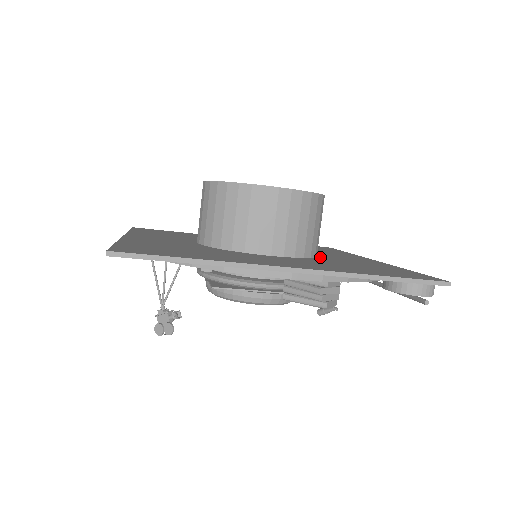
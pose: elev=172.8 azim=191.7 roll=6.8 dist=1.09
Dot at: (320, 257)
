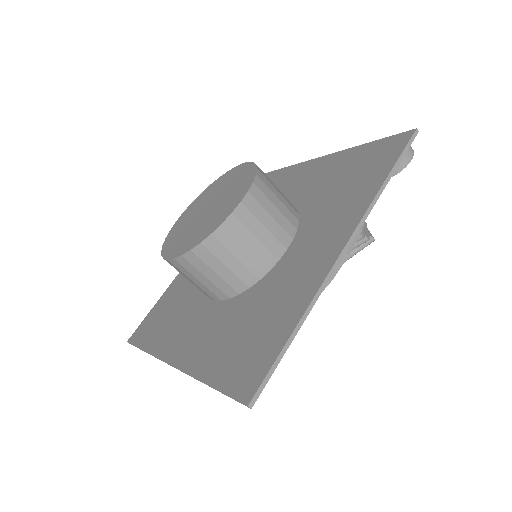
Dot at: (298, 205)
